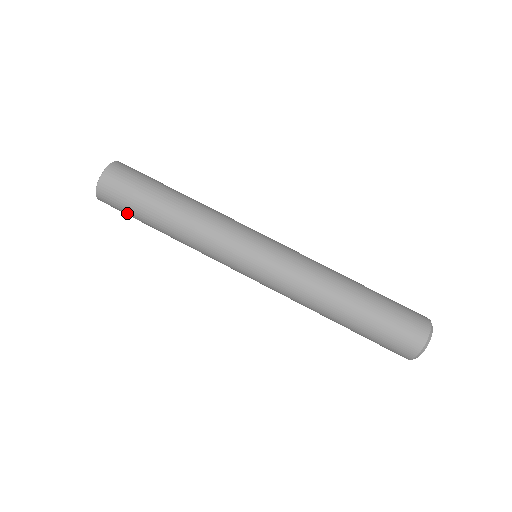
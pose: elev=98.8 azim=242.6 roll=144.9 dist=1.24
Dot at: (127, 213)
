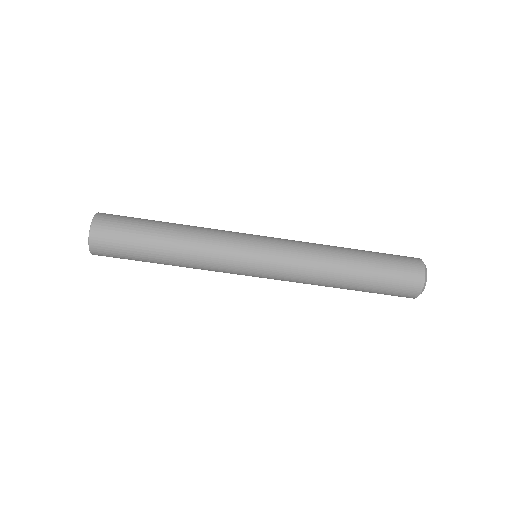
Dot at: occluded
